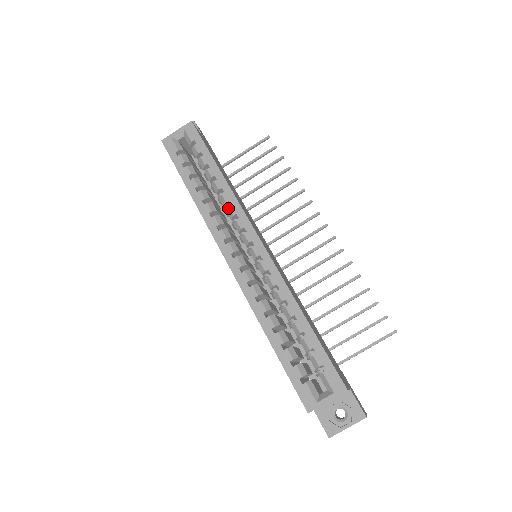
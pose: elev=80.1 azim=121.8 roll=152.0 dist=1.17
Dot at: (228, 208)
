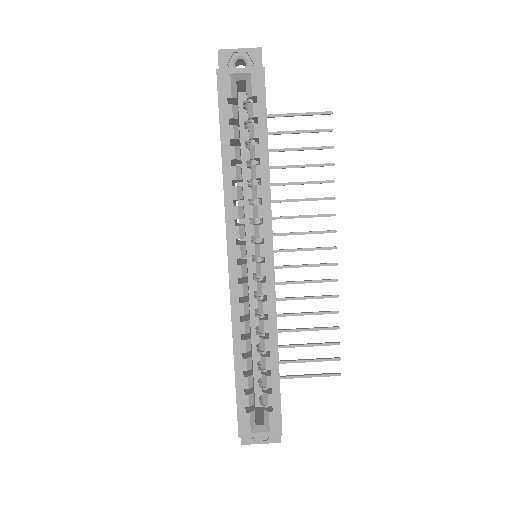
Dot at: (257, 206)
